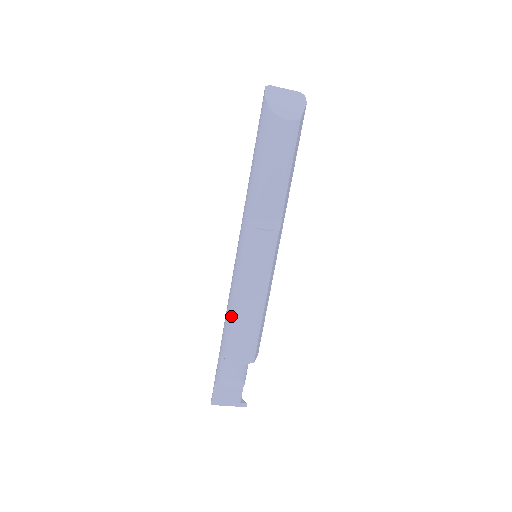
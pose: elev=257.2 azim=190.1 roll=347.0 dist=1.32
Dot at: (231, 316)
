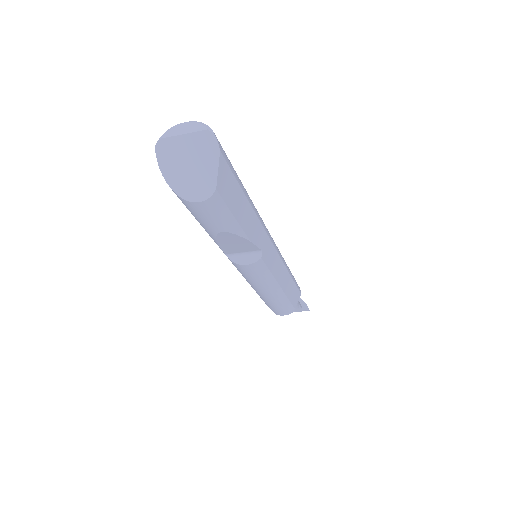
Dot at: occluded
